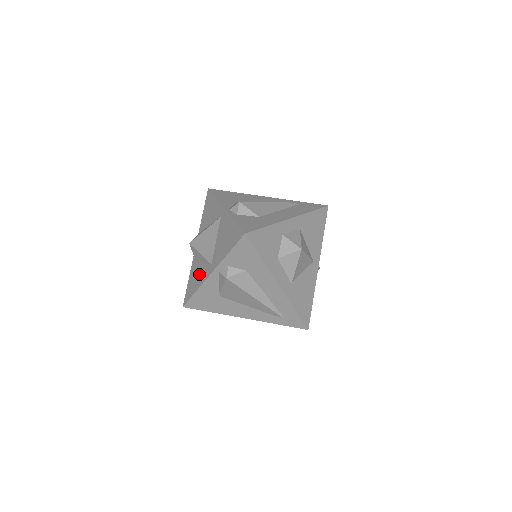
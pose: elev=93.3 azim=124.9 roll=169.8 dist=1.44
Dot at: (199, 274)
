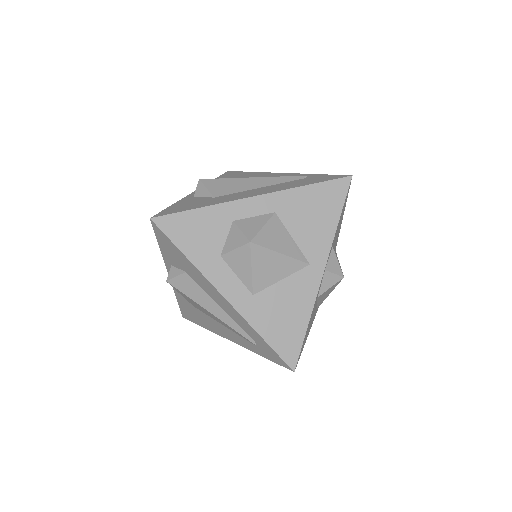
Dot at: occluded
